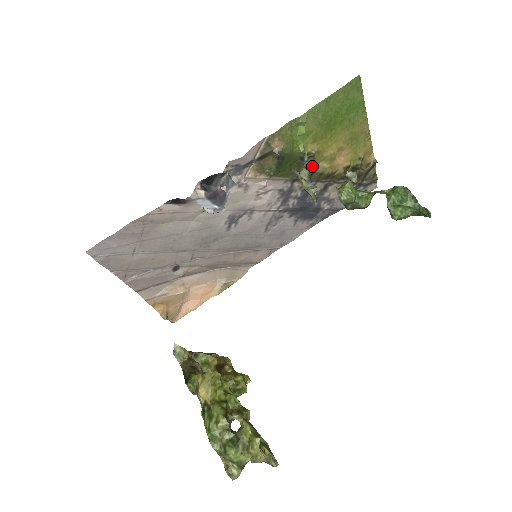
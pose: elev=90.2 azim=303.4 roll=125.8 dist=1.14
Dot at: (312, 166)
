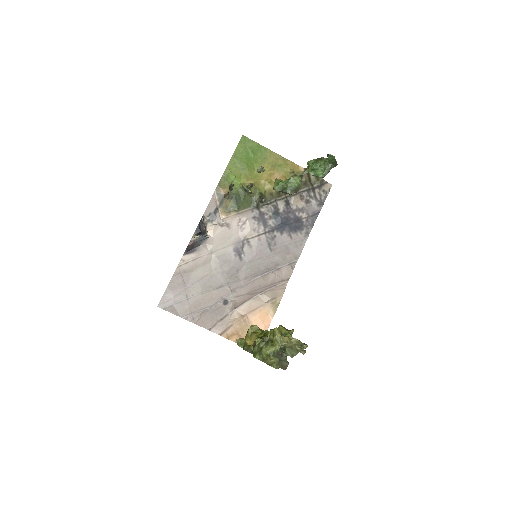
Dot at: (259, 192)
